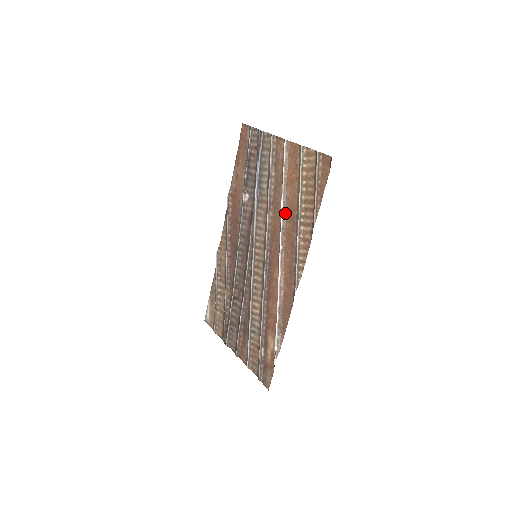
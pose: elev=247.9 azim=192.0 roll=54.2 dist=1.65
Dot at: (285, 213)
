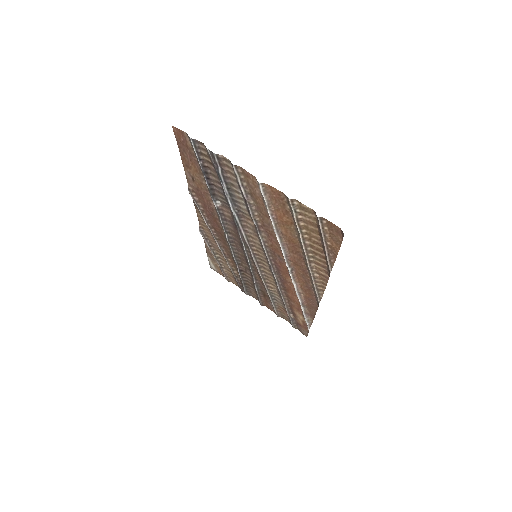
Dot at: (285, 245)
